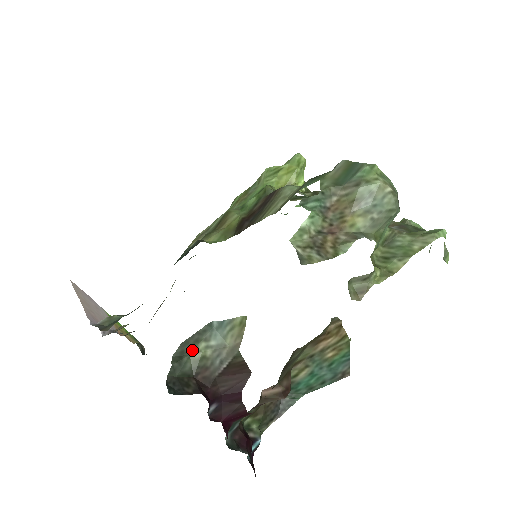
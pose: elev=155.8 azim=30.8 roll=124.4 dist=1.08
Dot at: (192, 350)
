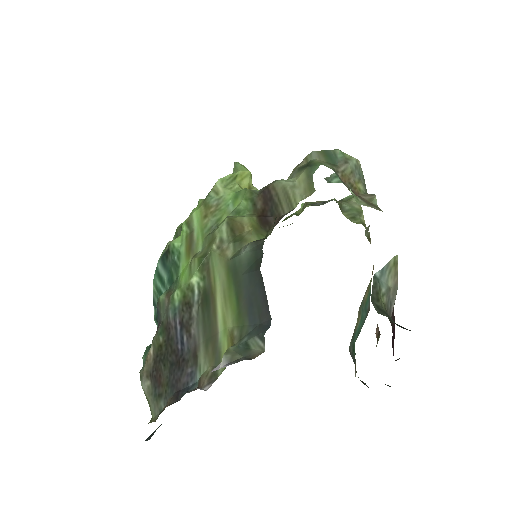
Dot at: (380, 302)
